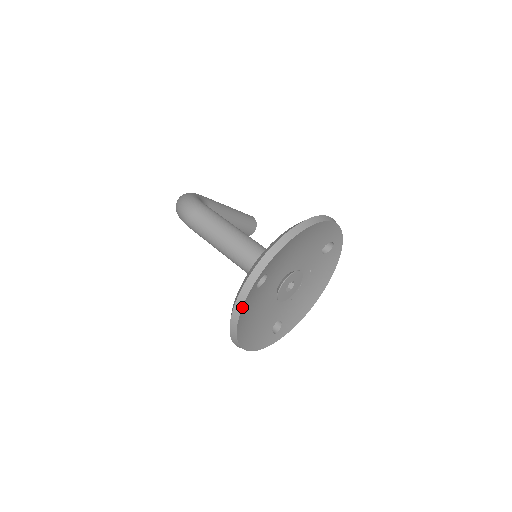
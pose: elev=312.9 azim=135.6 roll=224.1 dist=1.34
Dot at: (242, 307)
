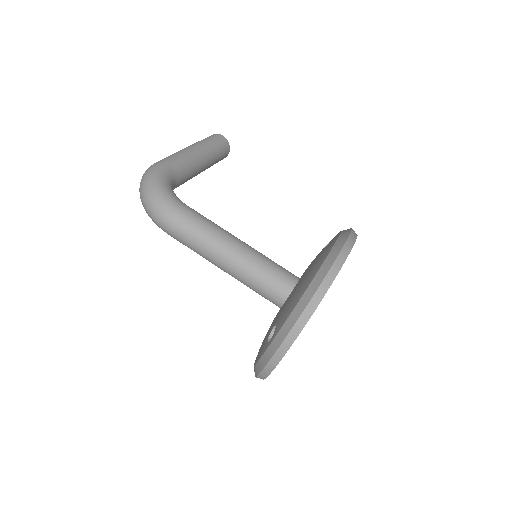
Dot at: (269, 374)
